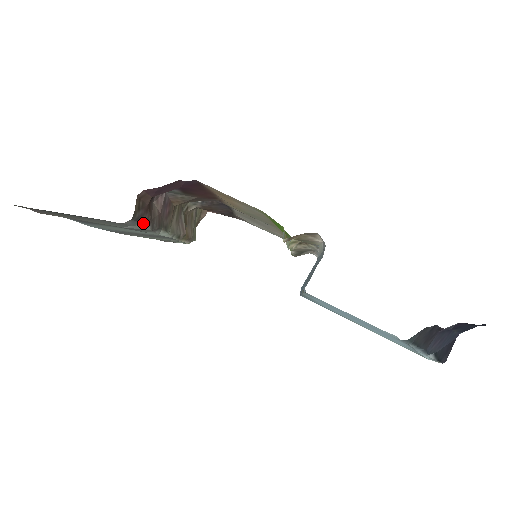
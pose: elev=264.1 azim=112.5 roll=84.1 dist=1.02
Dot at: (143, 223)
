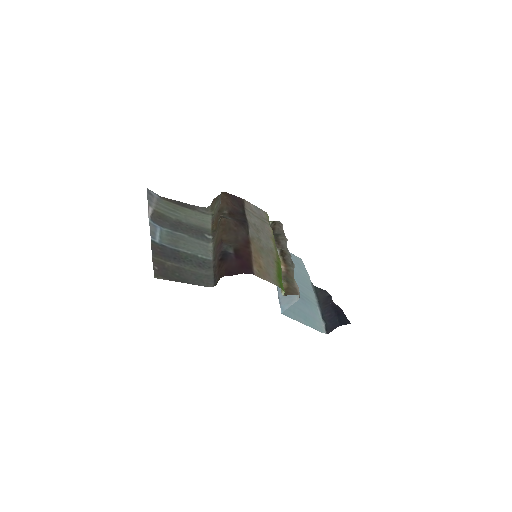
Dot at: (214, 273)
